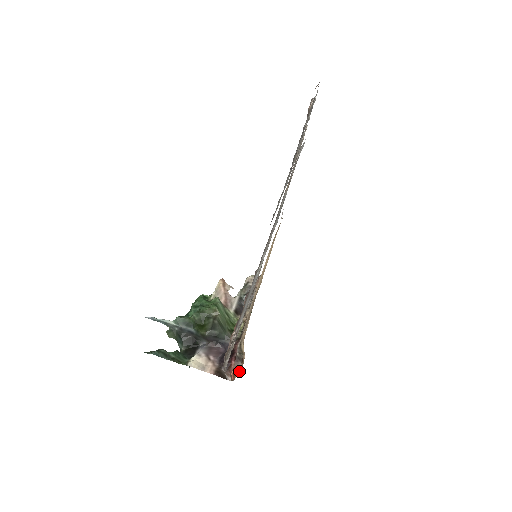
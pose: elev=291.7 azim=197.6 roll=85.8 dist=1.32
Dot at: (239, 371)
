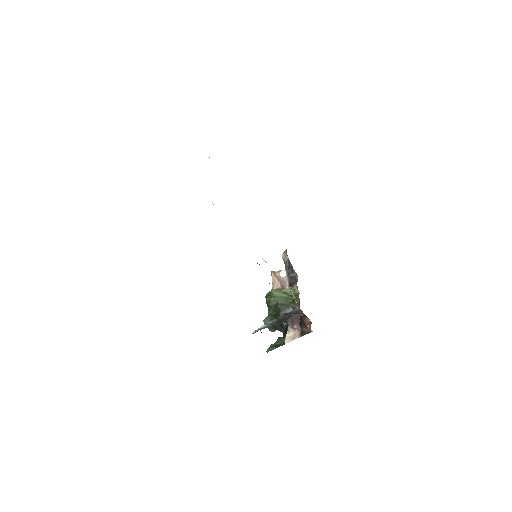
Dot at: (310, 323)
